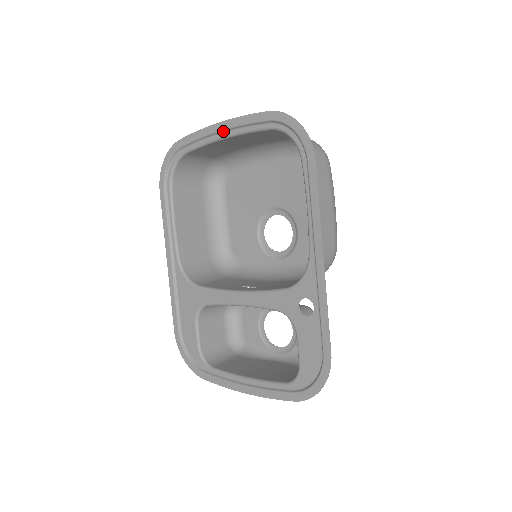
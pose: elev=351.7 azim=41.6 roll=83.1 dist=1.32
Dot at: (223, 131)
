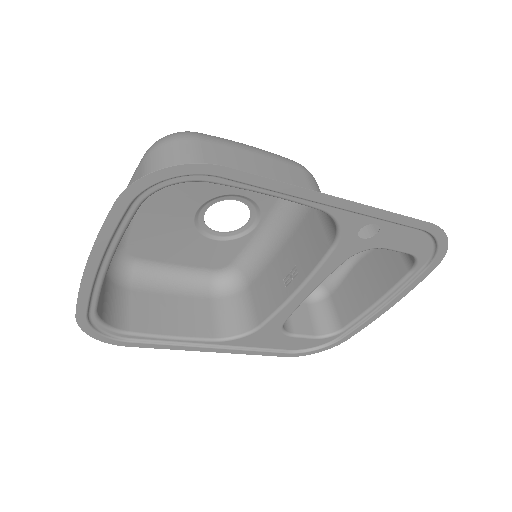
Dot at: (100, 264)
